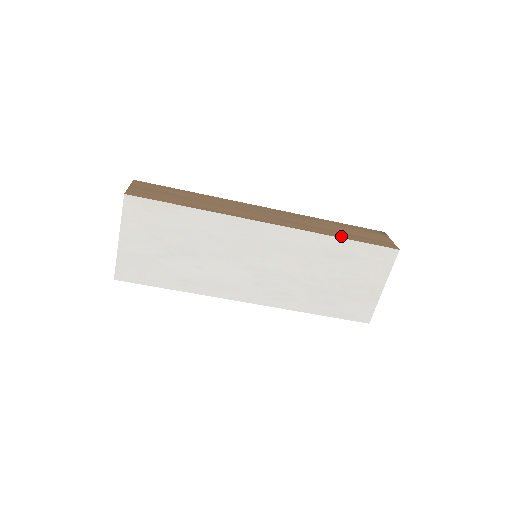
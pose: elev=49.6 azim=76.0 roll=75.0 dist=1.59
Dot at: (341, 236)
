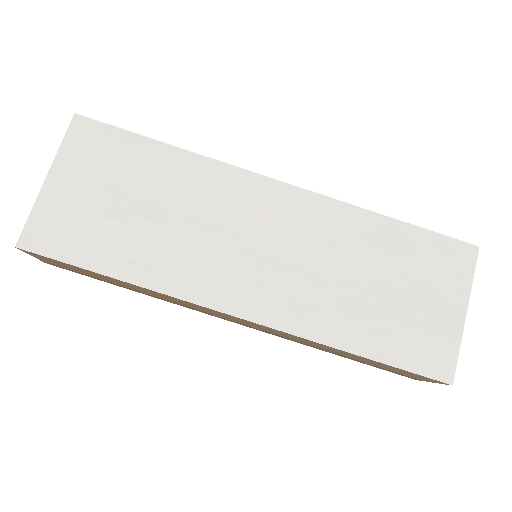
Dot at: (388, 219)
